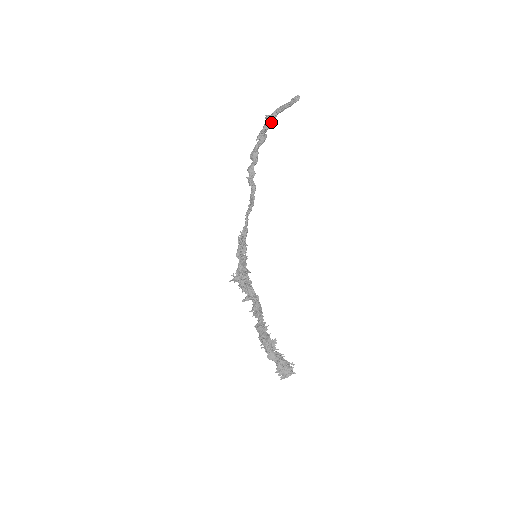
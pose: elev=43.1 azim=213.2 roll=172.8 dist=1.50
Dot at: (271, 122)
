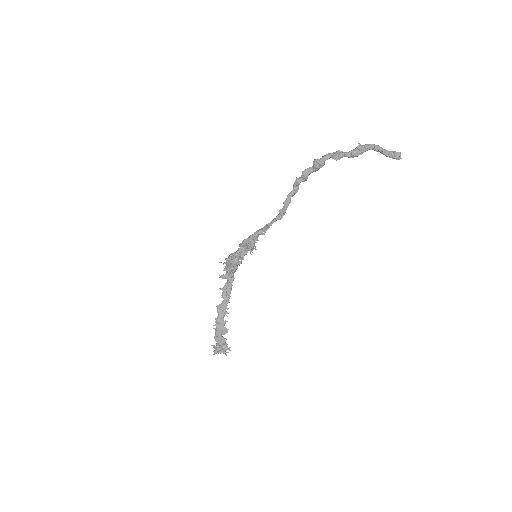
Dot at: (358, 155)
